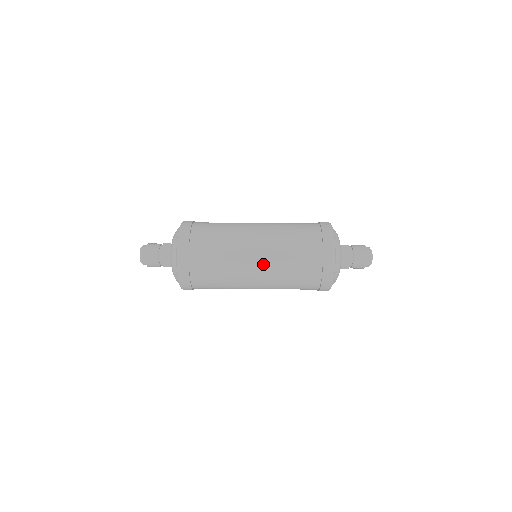
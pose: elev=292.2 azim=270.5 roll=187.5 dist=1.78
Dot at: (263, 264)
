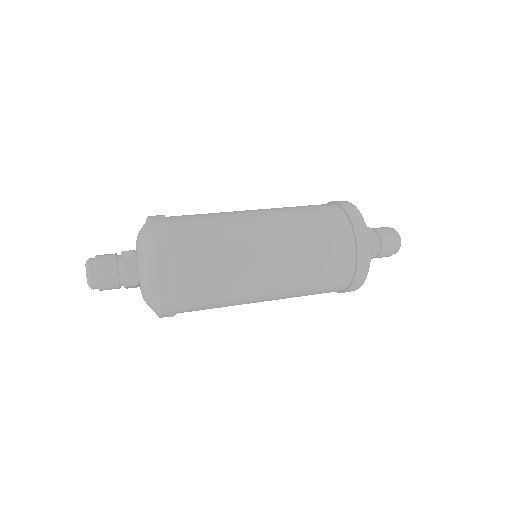
Dot at: (280, 257)
